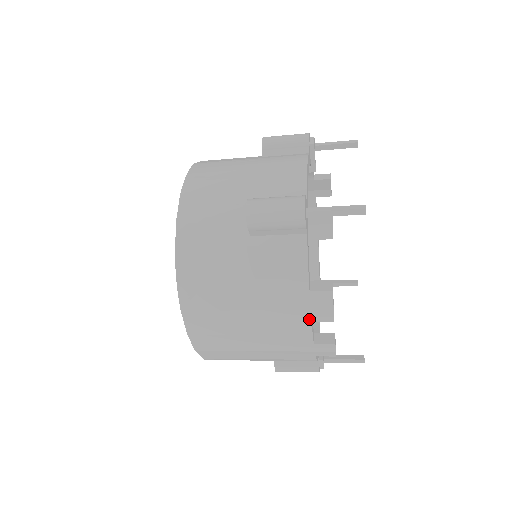
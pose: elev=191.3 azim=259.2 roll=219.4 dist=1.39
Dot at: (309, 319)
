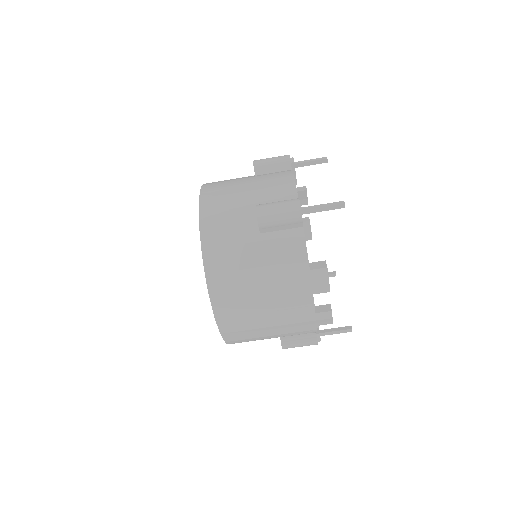
Dot at: (311, 292)
